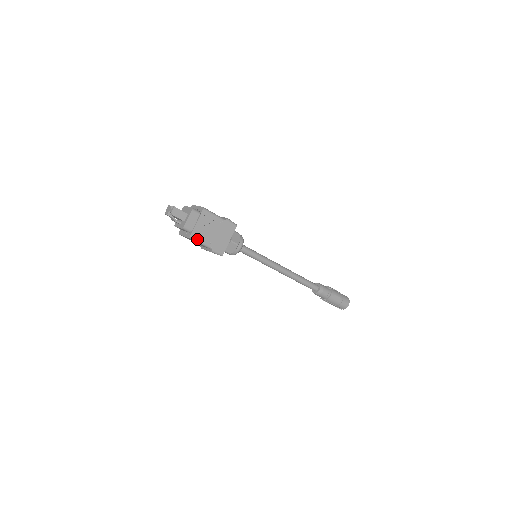
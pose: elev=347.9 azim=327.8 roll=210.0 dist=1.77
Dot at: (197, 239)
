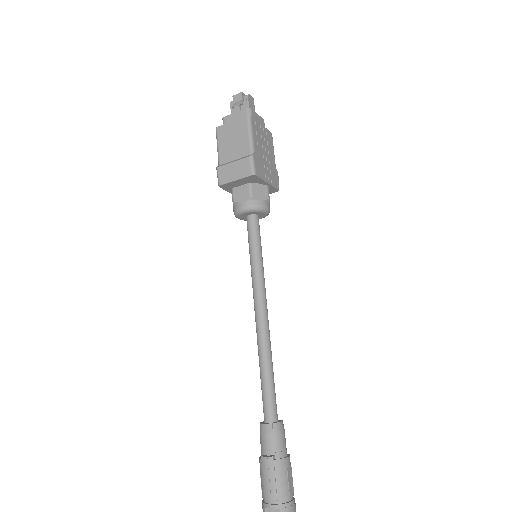
Dot at: (252, 128)
